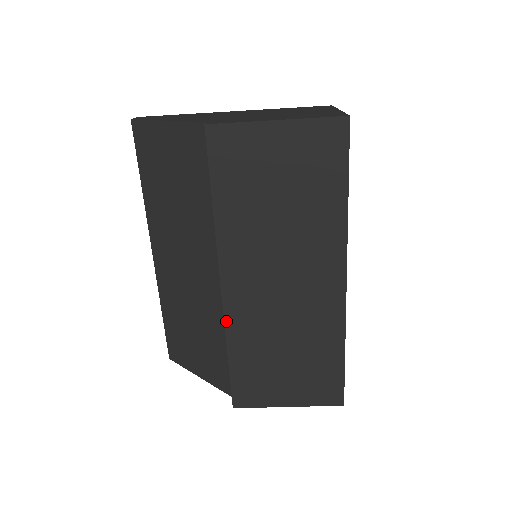
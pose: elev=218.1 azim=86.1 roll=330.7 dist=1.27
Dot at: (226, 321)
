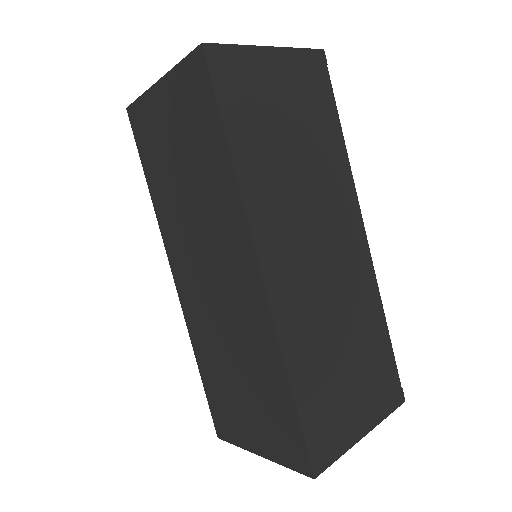
Dot at: (187, 323)
